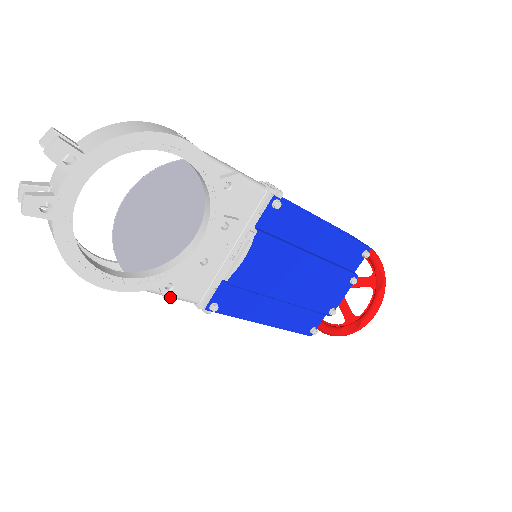
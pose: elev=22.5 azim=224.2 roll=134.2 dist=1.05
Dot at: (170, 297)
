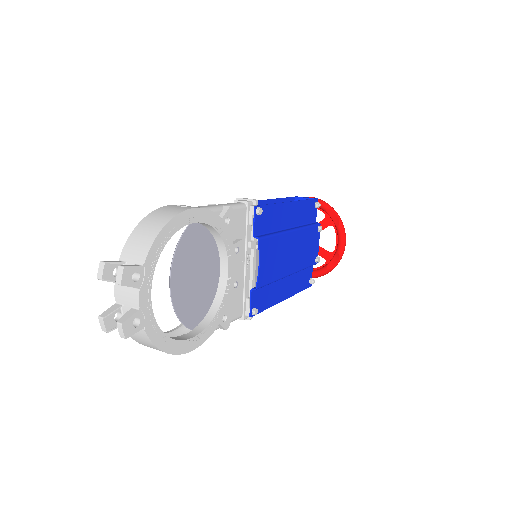
Dot at: (227, 326)
